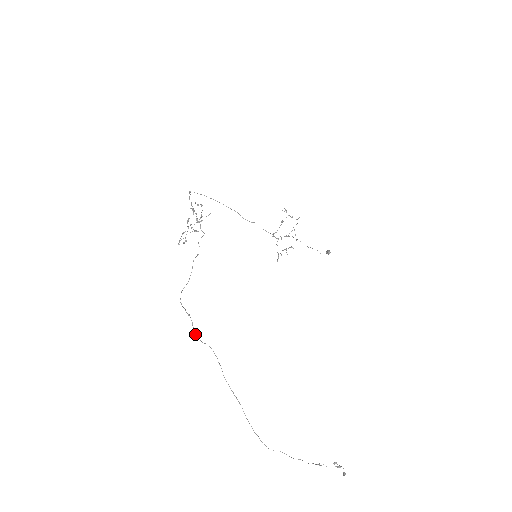
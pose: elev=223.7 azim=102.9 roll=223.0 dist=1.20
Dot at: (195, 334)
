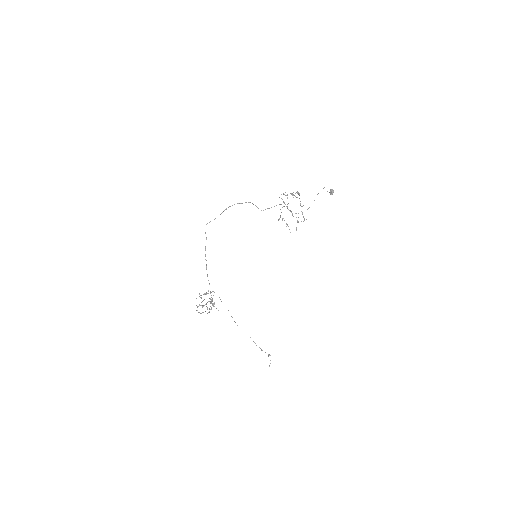
Dot at: occluded
